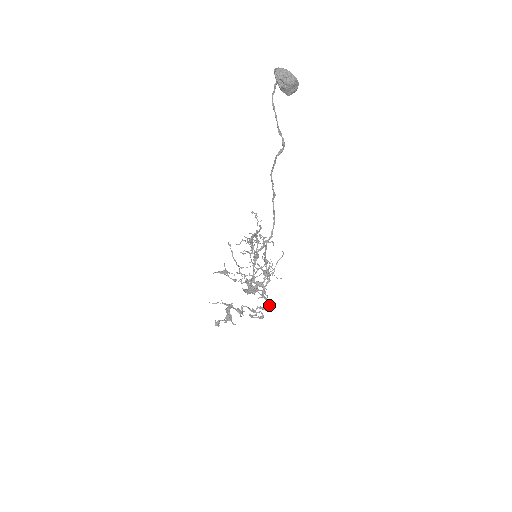
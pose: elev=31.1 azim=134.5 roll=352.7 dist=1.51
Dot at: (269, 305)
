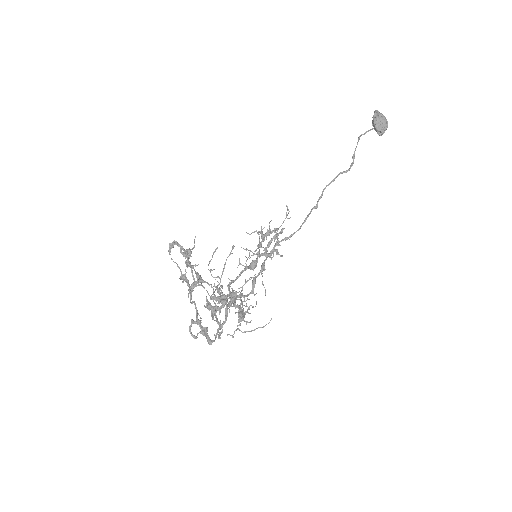
Dot at: (222, 331)
